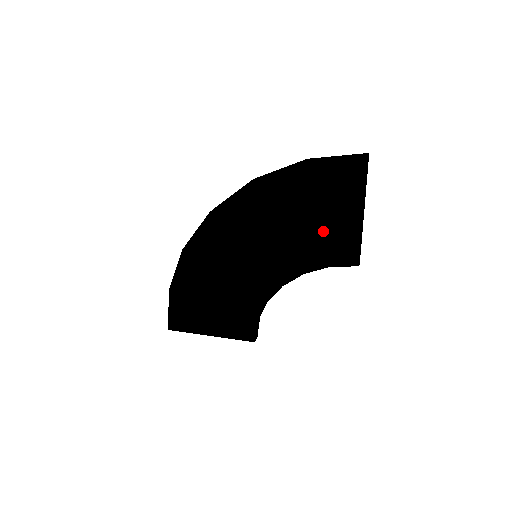
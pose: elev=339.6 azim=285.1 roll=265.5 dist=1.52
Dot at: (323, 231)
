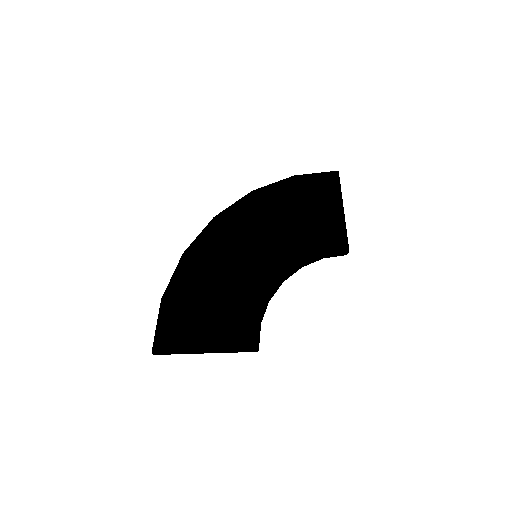
Dot at: (315, 225)
